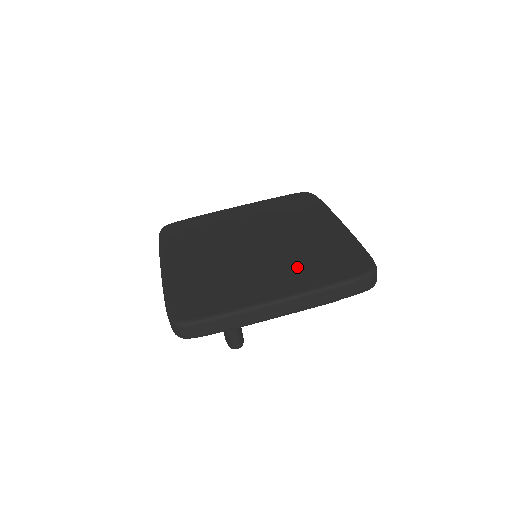
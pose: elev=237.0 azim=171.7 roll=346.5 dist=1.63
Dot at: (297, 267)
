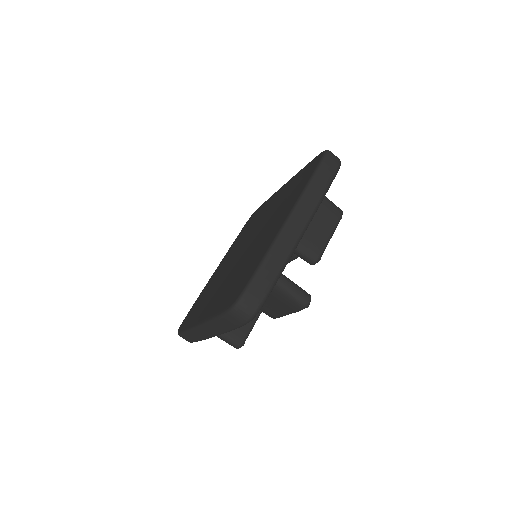
Dot at: (282, 208)
